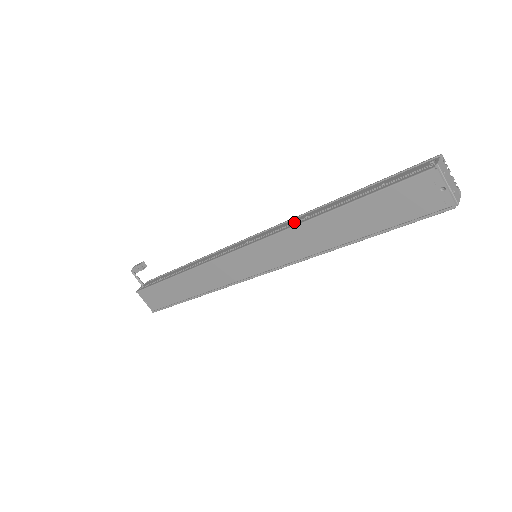
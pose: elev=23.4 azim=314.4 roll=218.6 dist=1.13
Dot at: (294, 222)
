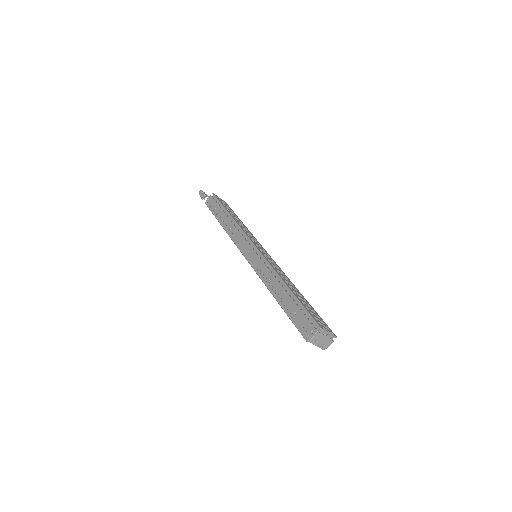
Dot at: (265, 275)
